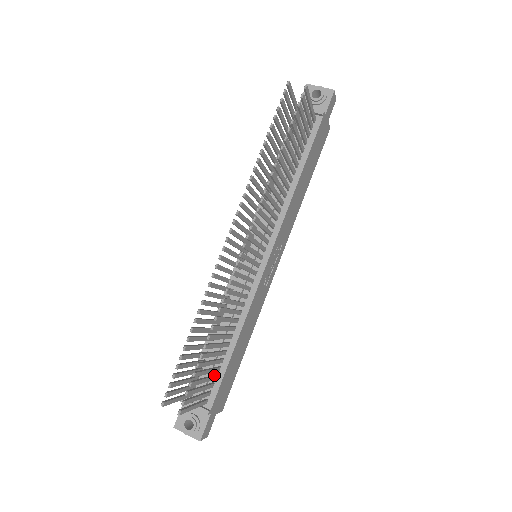
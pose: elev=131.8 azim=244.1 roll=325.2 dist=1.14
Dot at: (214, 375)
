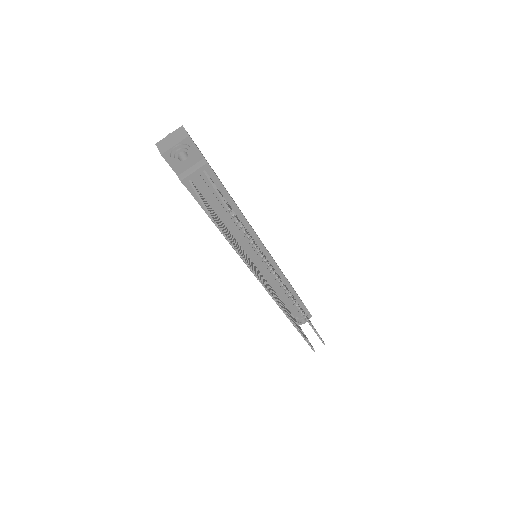
Dot at: occluded
